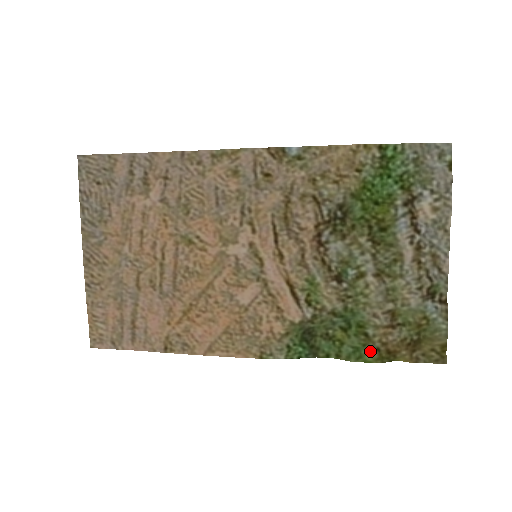
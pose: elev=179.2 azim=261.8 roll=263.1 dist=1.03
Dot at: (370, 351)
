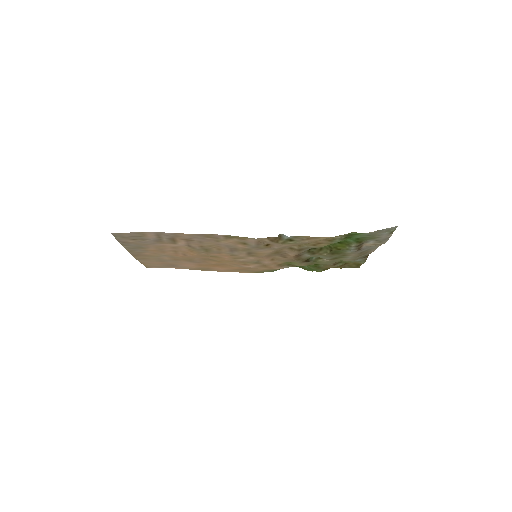
Dot at: (320, 270)
